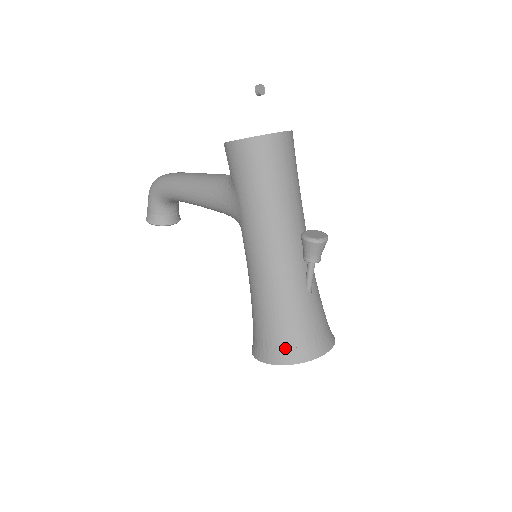
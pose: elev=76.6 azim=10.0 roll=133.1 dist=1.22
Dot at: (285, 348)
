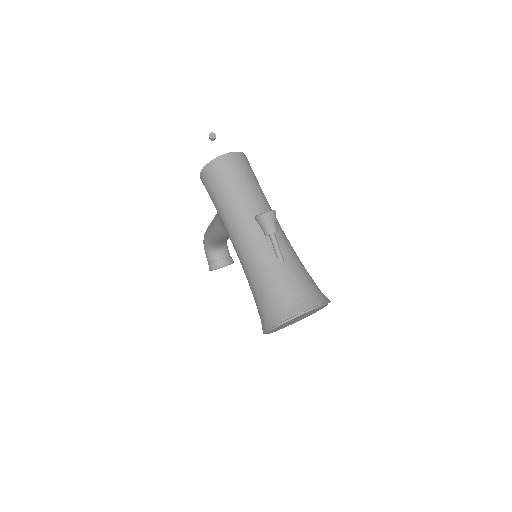
Dot at: (271, 312)
